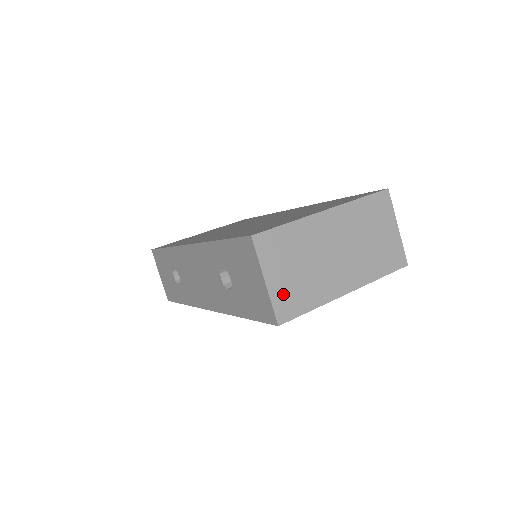
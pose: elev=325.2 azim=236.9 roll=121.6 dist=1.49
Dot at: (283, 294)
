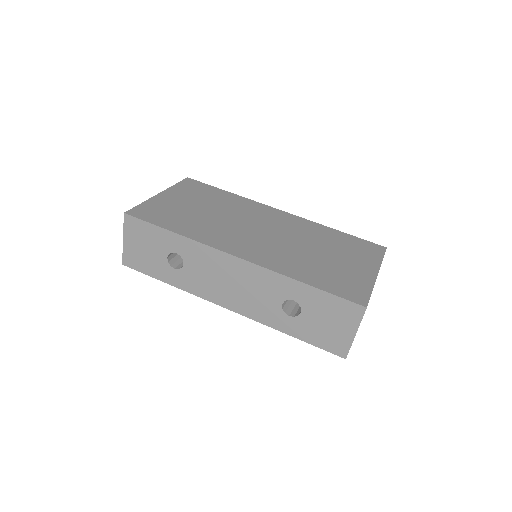
Dot at: occluded
